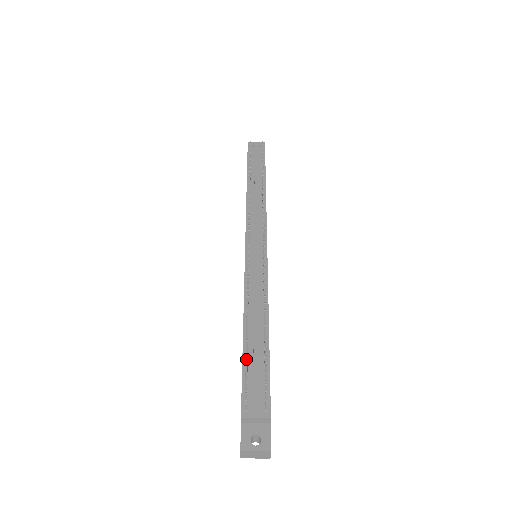
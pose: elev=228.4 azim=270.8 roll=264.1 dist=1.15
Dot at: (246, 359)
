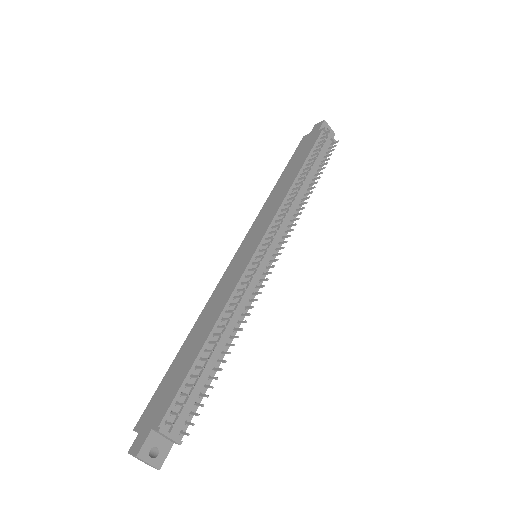
Dot at: (196, 377)
